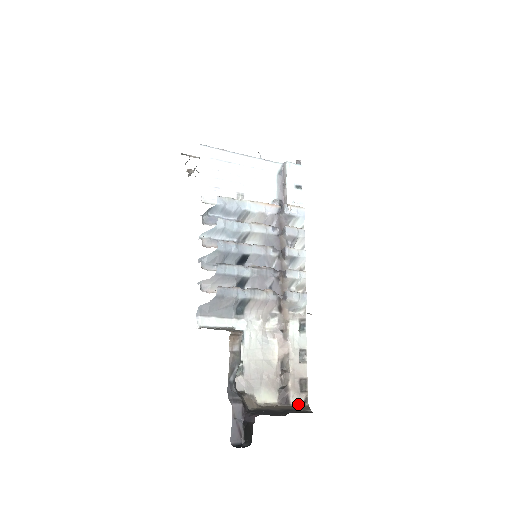
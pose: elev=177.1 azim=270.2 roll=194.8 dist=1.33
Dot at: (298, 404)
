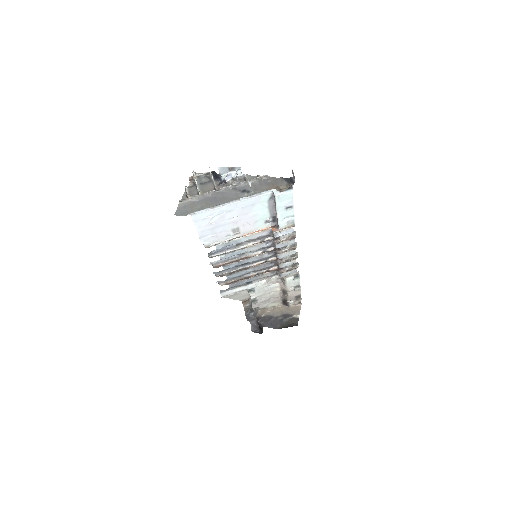
Dot at: (294, 305)
